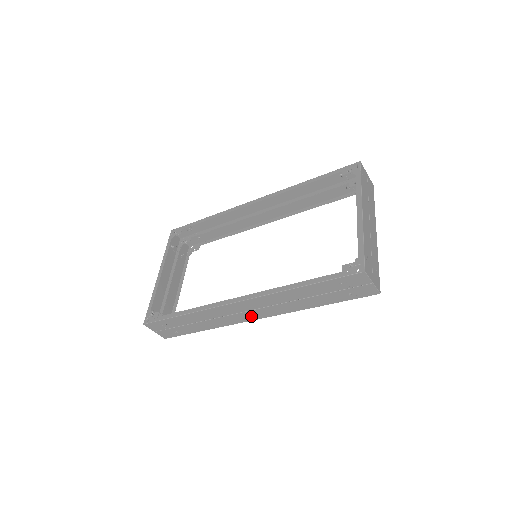
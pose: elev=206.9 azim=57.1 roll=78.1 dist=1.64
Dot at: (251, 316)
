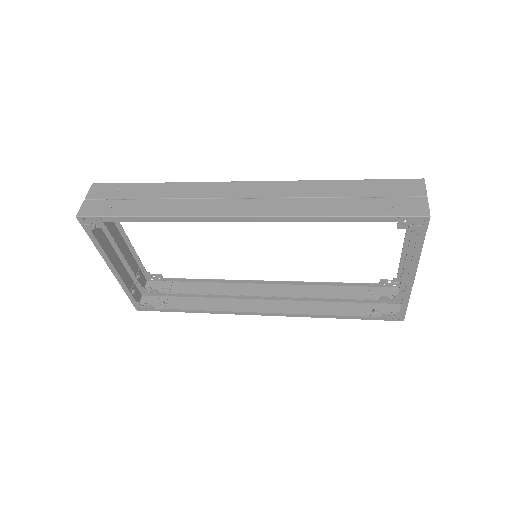
Dot at: (263, 290)
